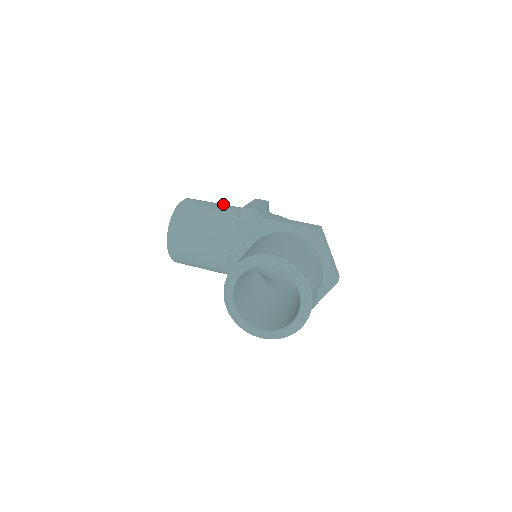
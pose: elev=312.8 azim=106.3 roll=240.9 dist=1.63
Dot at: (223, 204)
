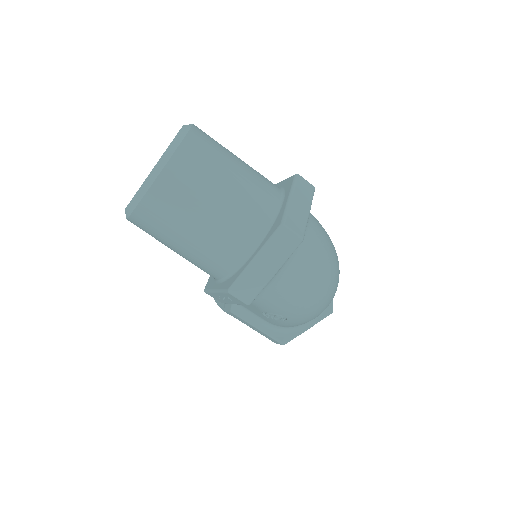
Dot at: occluded
